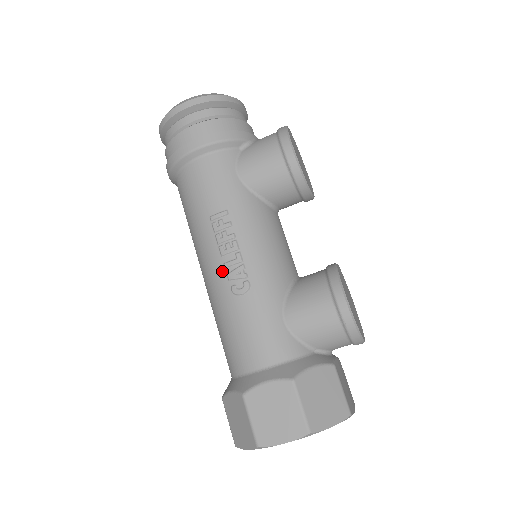
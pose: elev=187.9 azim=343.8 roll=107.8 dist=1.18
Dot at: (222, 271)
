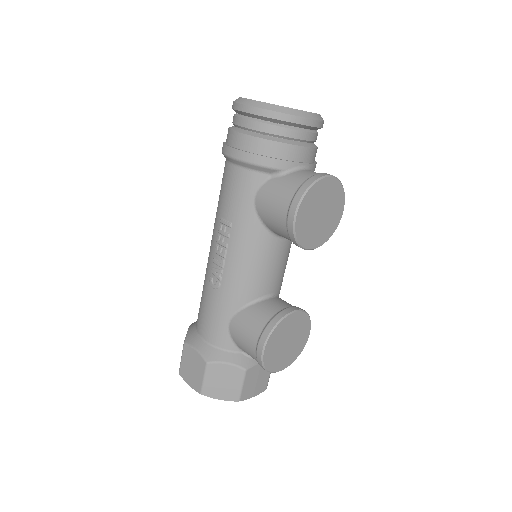
Dot at: (211, 261)
